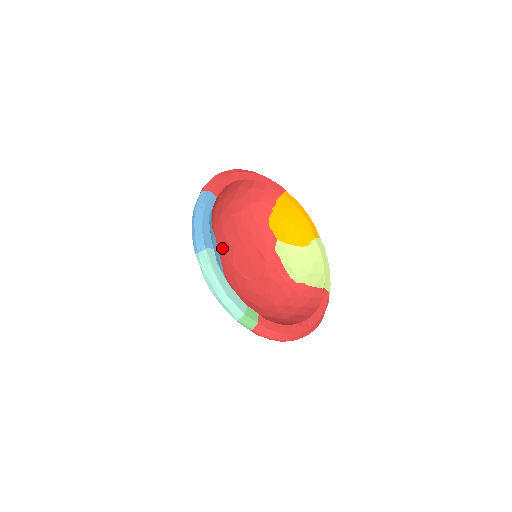
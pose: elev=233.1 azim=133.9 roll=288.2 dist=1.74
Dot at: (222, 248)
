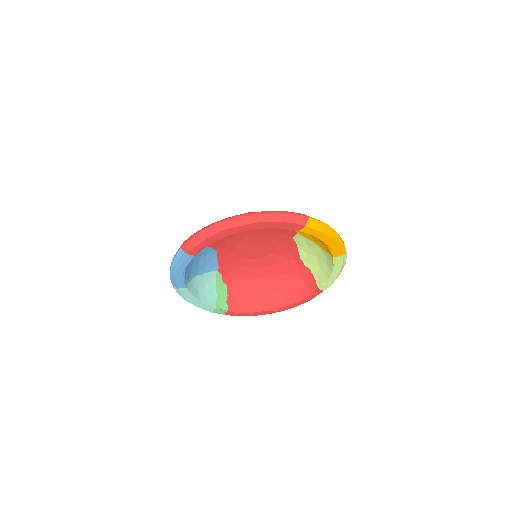
Dot at: (221, 247)
